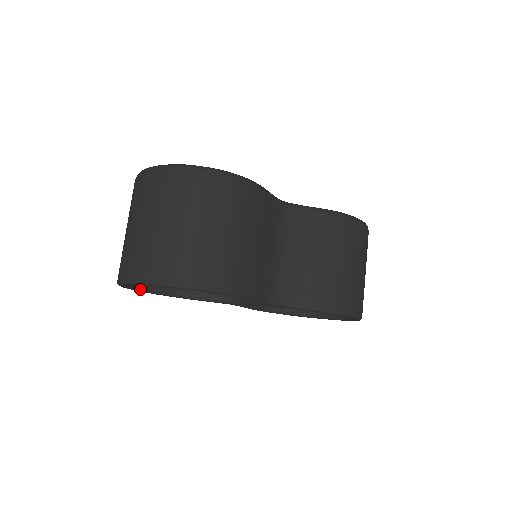
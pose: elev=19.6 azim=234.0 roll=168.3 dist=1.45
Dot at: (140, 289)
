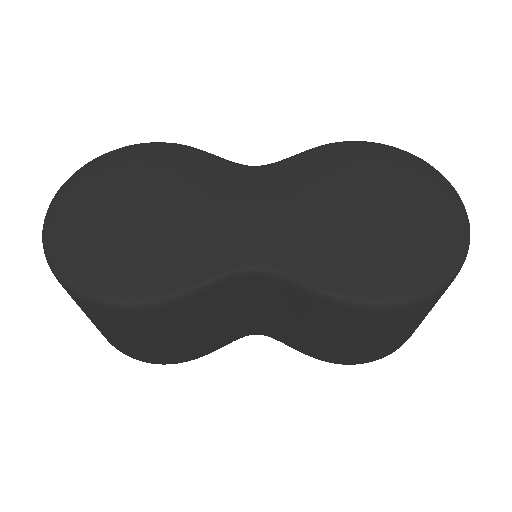
Dot at: occluded
